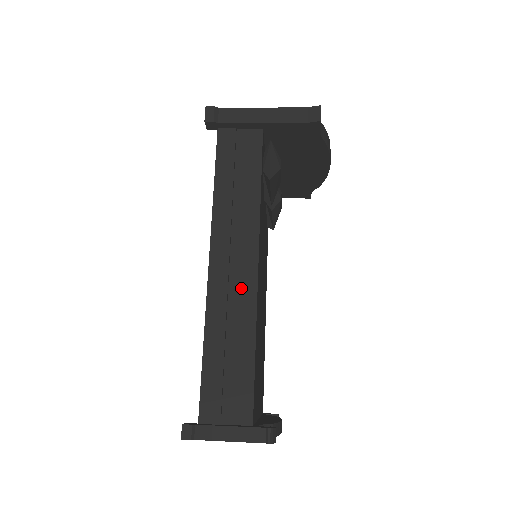
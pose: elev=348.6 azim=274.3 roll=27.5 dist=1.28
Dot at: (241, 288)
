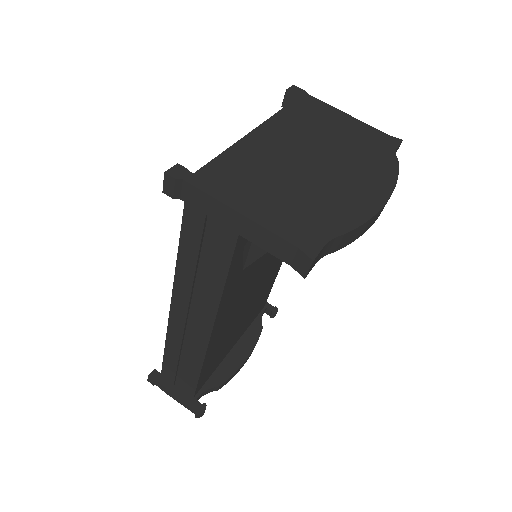
Dot at: (195, 337)
